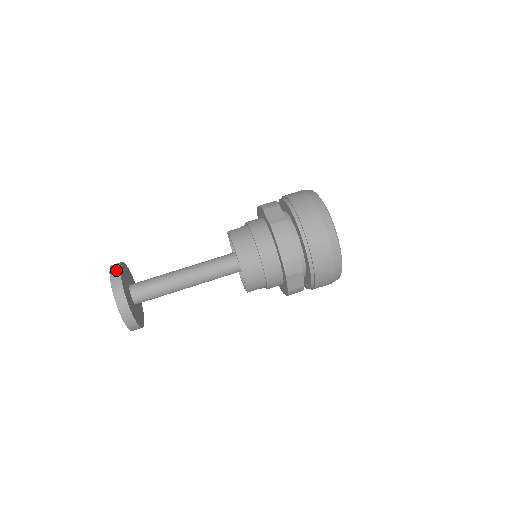
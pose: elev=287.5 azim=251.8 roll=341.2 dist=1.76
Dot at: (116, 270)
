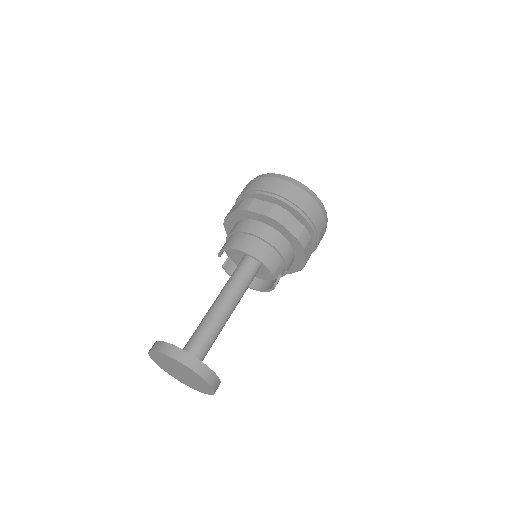
Dot at: (153, 345)
